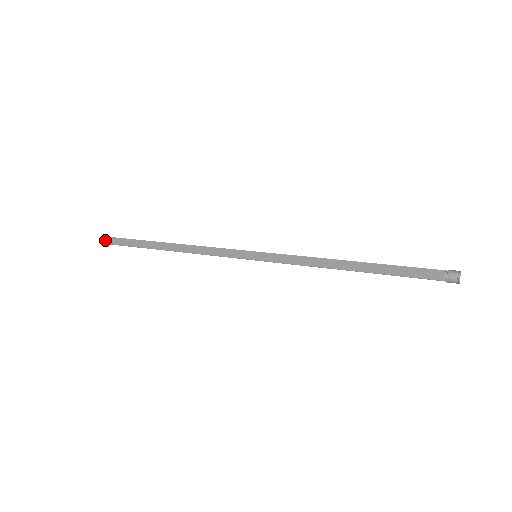
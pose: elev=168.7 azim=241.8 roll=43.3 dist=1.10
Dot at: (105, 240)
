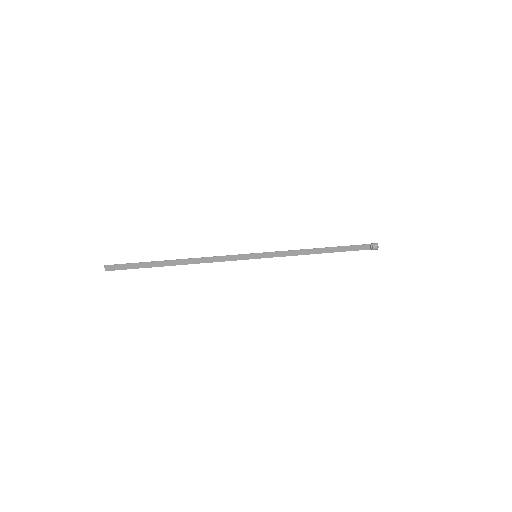
Dot at: (111, 268)
